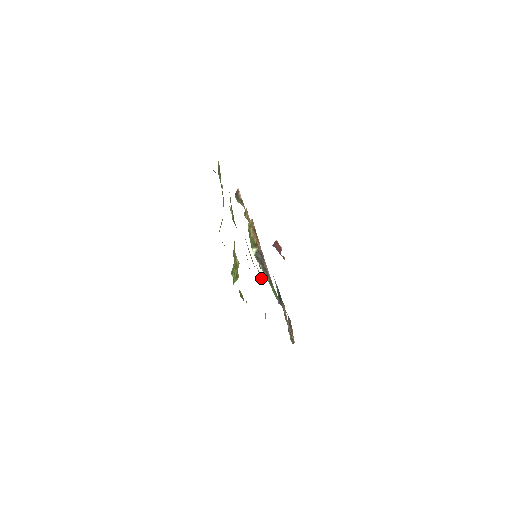
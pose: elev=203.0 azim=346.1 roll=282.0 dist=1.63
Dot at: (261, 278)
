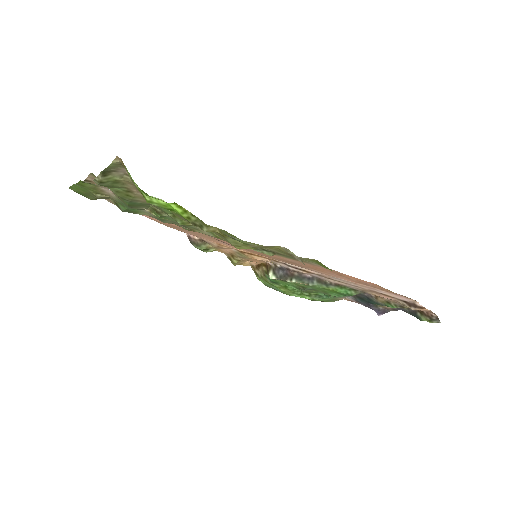
Dot at: (269, 252)
